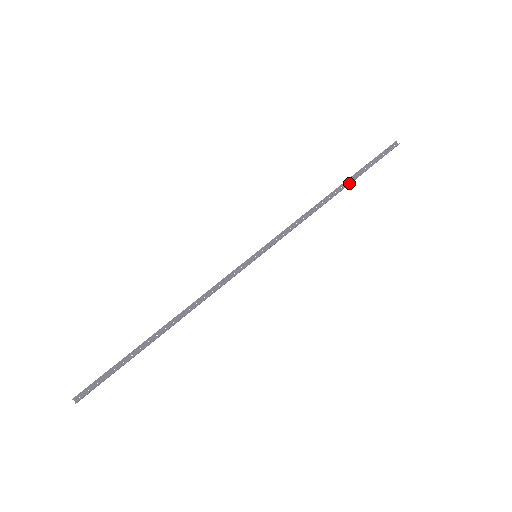
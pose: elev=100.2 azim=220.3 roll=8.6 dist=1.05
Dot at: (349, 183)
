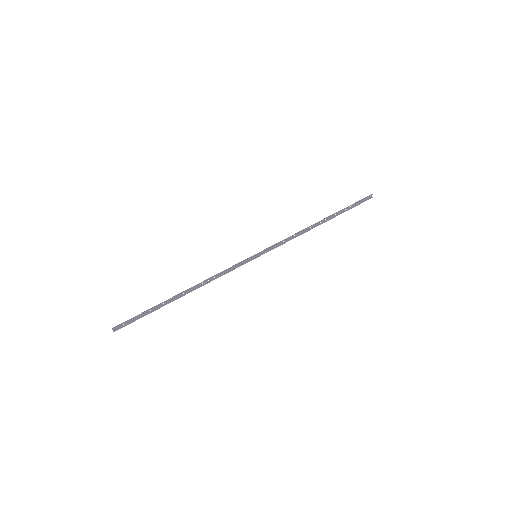
Dot at: (332, 218)
